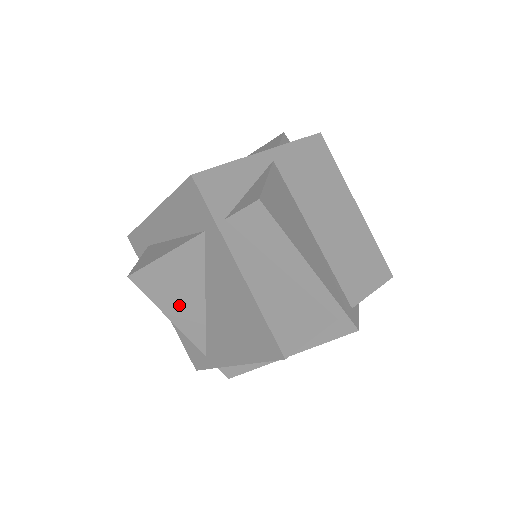
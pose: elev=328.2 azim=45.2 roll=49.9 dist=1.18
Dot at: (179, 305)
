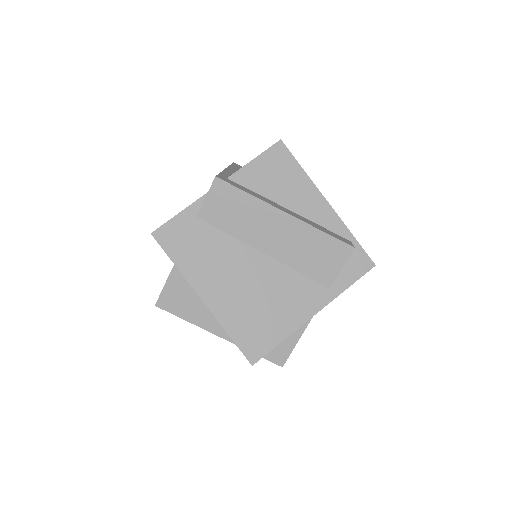
Dot at: occluded
